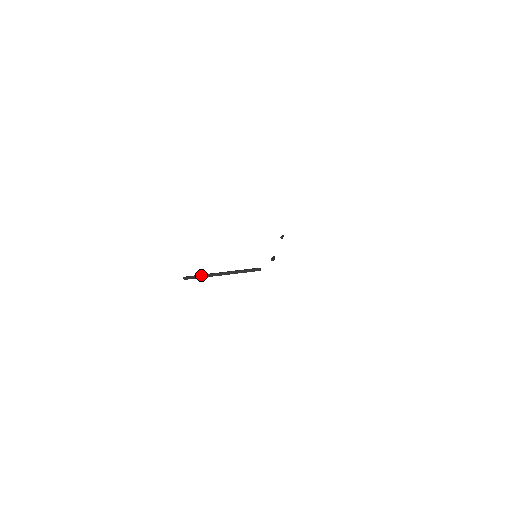
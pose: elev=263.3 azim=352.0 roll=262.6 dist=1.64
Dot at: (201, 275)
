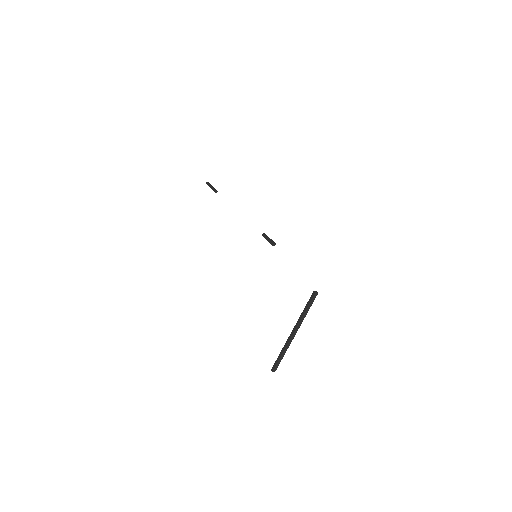
Dot at: (282, 354)
